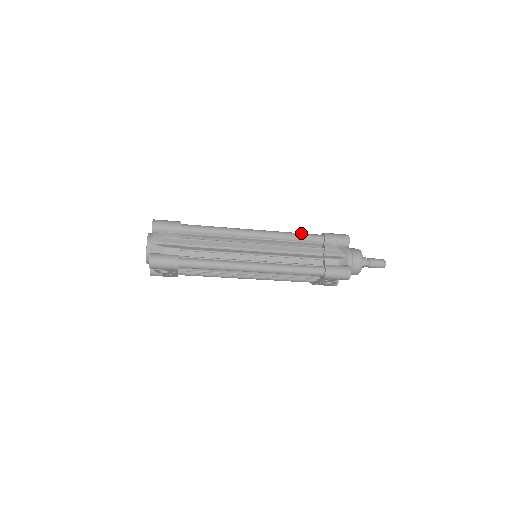
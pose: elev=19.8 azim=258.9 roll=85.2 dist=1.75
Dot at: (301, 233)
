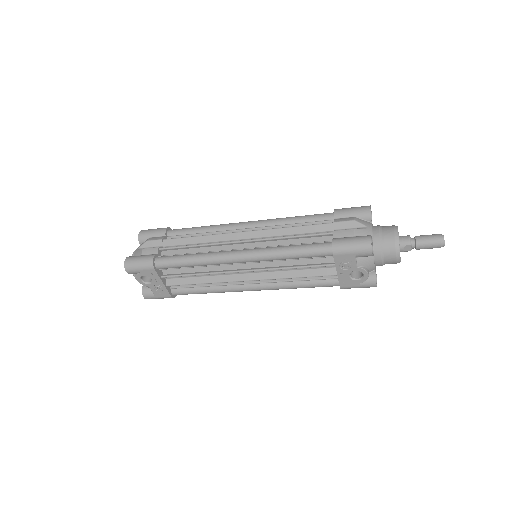
Dot at: (305, 215)
